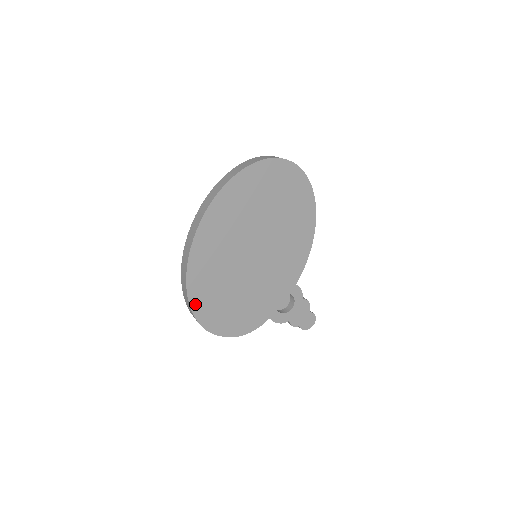
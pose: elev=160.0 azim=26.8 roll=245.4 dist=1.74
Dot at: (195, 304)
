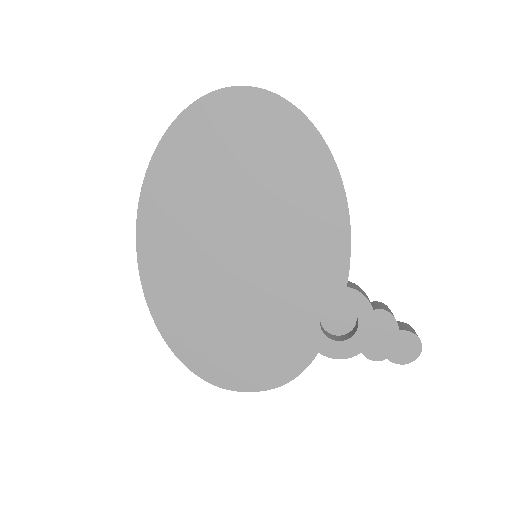
Dot at: (180, 348)
